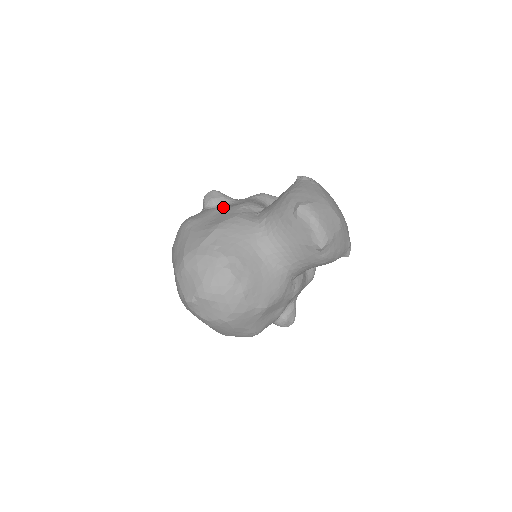
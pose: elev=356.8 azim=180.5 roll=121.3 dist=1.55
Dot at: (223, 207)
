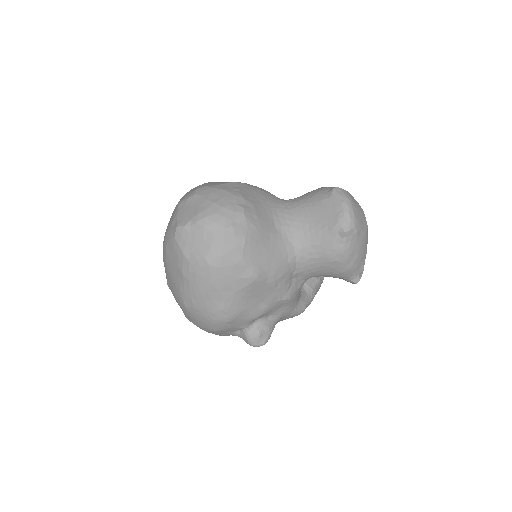
Dot at: occluded
